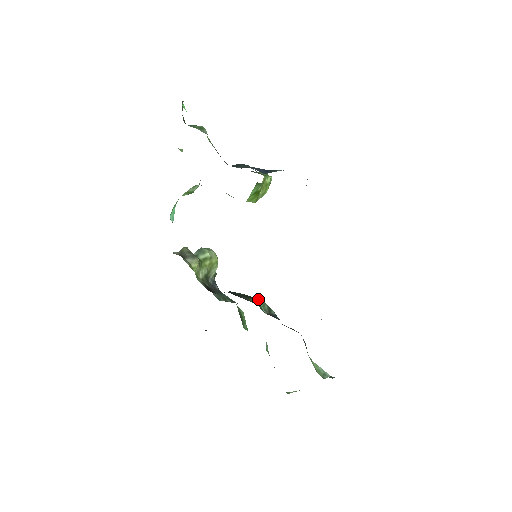
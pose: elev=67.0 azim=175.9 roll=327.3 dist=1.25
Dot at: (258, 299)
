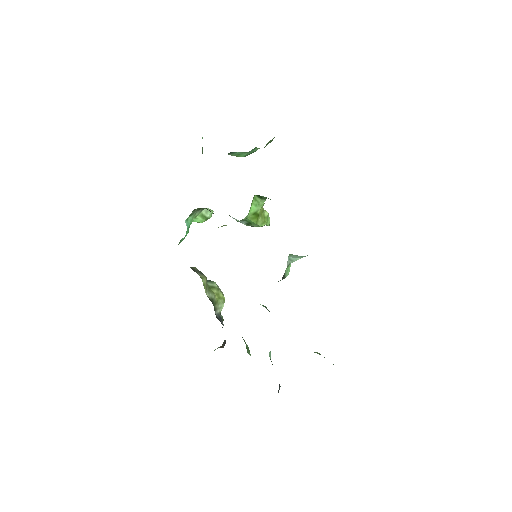
Dot at: (260, 304)
